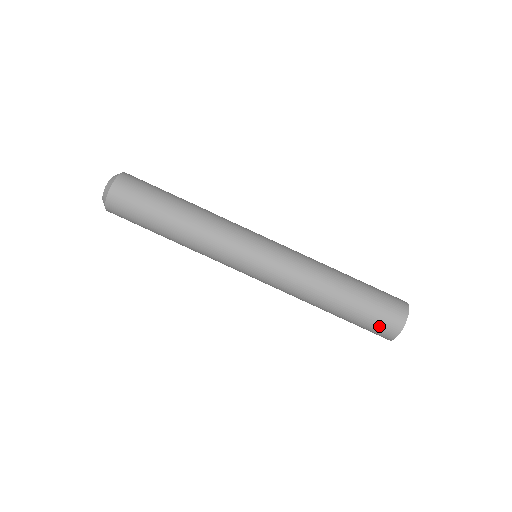
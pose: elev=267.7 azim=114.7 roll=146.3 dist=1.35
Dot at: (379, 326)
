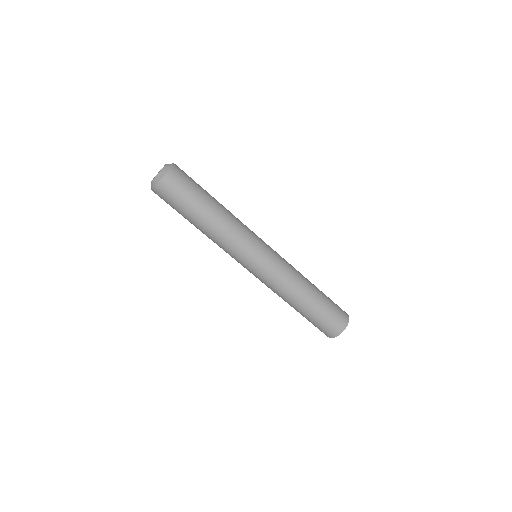
Dot at: (333, 322)
